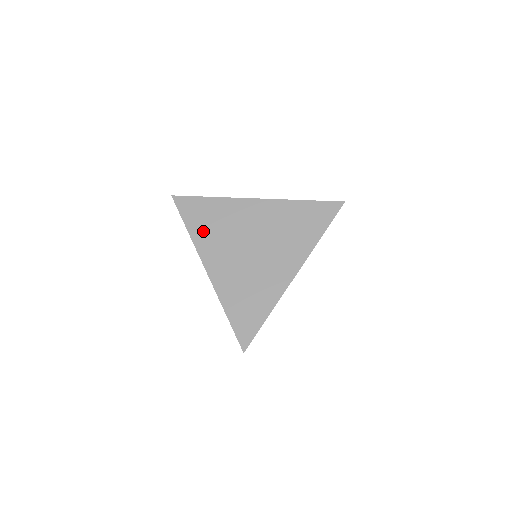
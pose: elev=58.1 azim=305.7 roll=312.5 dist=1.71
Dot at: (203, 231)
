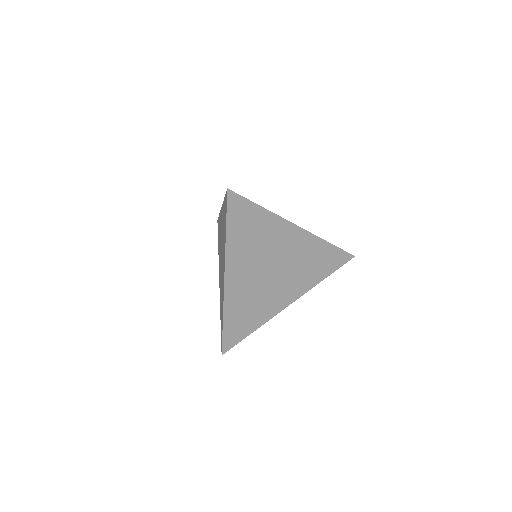
Dot at: (240, 241)
